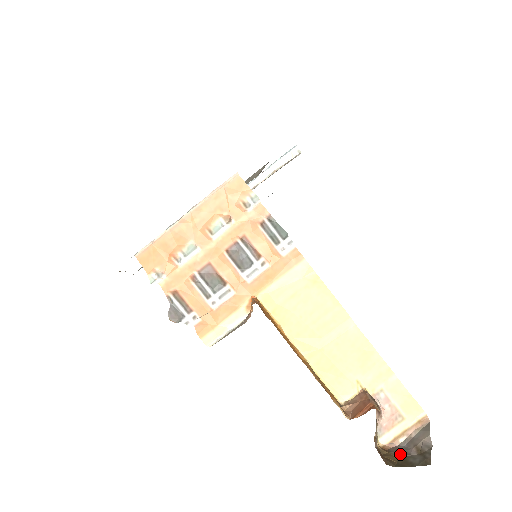
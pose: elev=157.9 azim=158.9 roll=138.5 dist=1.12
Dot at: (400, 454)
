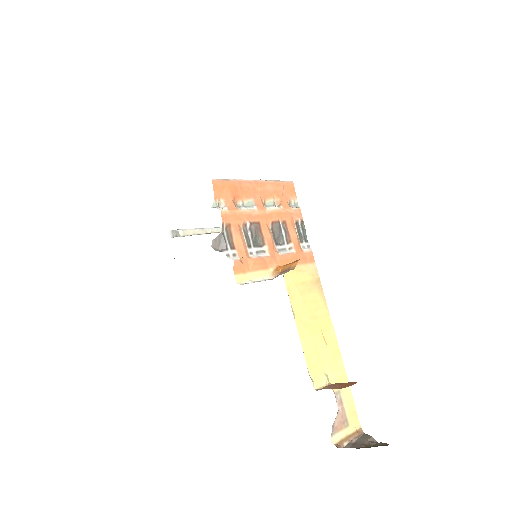
Dot at: (353, 447)
